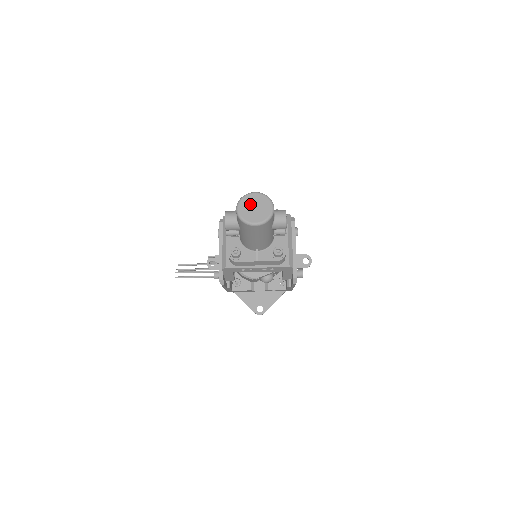
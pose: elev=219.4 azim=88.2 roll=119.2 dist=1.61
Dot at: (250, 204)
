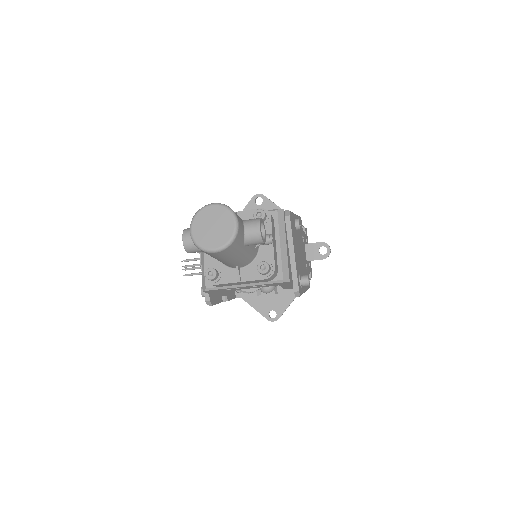
Dot at: (206, 222)
